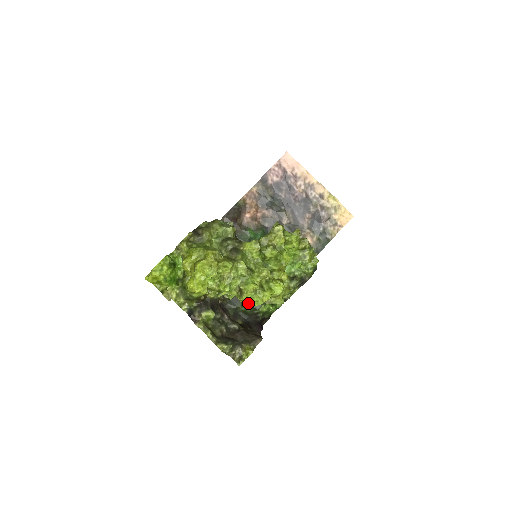
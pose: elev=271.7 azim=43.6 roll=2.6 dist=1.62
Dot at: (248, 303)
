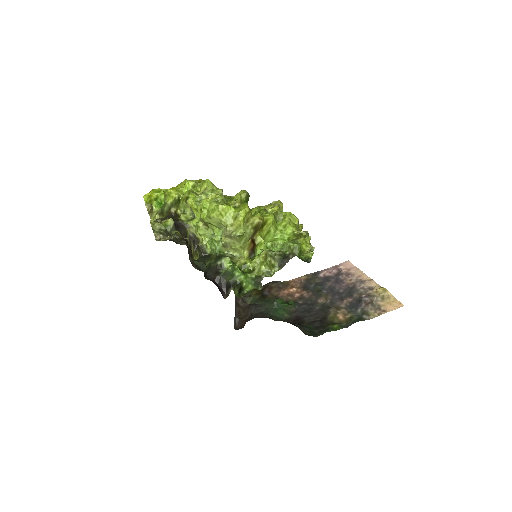
Dot at: (206, 216)
